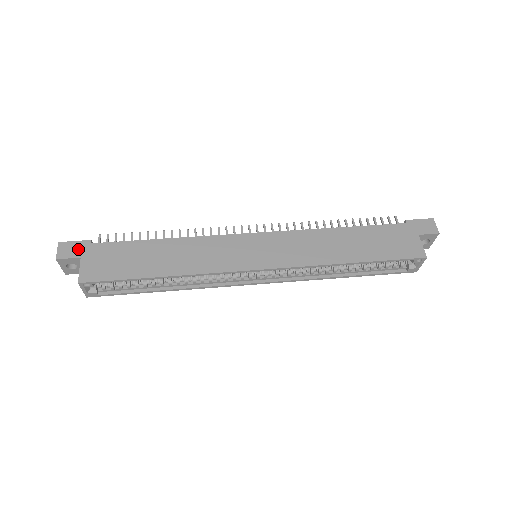
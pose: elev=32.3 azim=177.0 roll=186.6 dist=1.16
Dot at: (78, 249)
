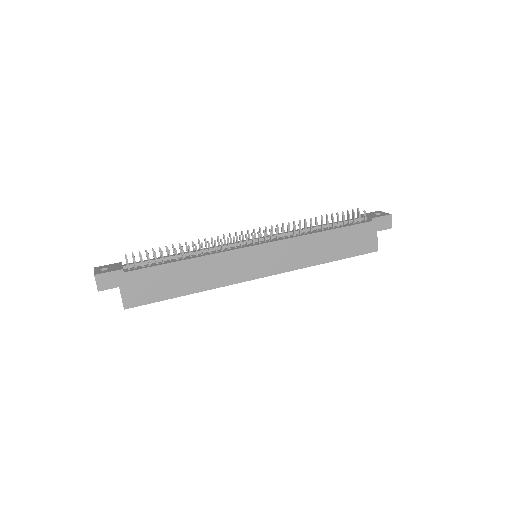
Dot at: (114, 280)
